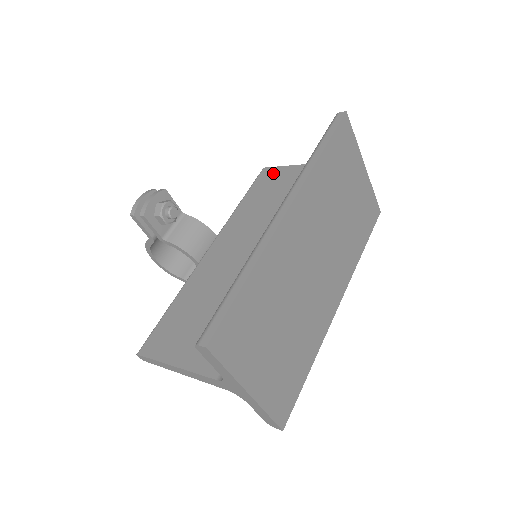
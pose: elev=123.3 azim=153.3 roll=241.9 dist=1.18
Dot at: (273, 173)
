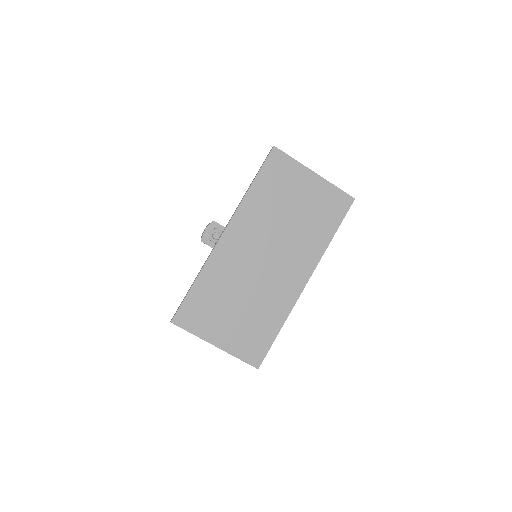
Dot at: occluded
